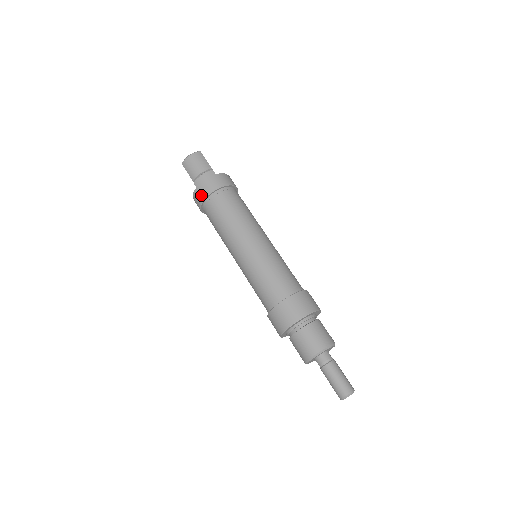
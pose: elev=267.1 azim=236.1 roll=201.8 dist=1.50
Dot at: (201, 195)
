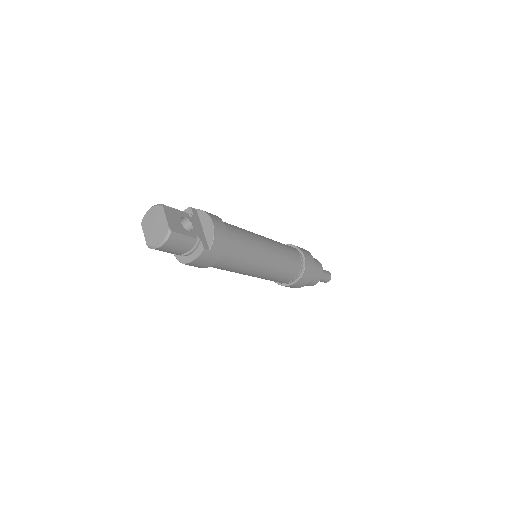
Dot at: occluded
